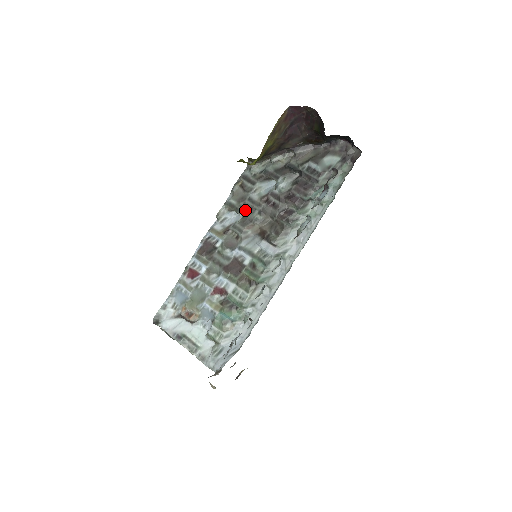
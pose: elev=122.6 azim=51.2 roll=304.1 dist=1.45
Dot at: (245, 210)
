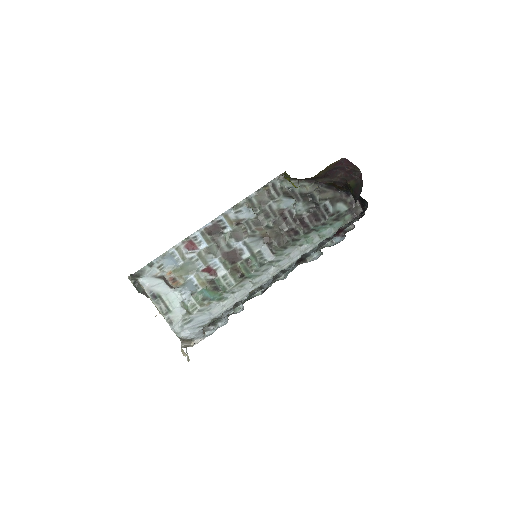
Dot at: (261, 213)
